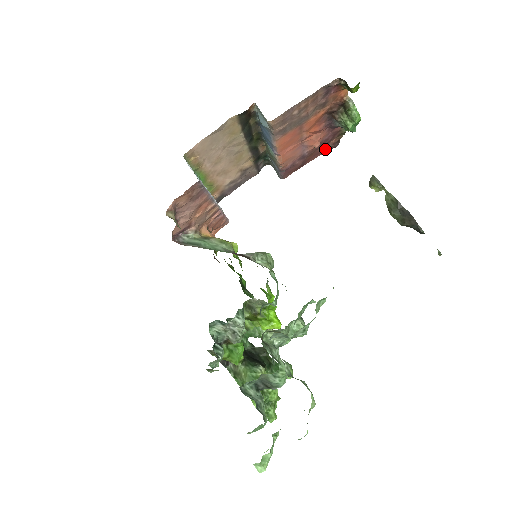
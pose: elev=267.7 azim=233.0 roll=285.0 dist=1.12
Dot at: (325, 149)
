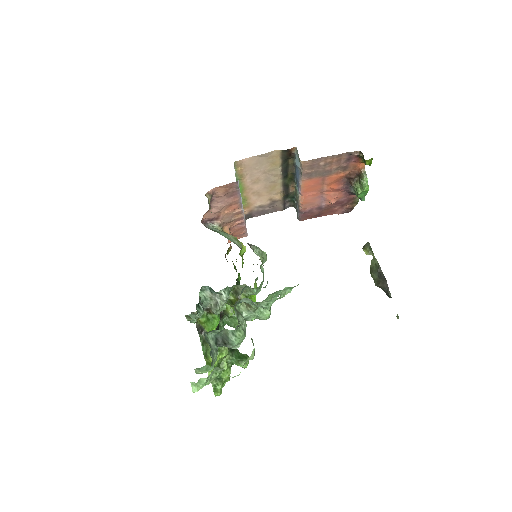
Dot at: (339, 210)
